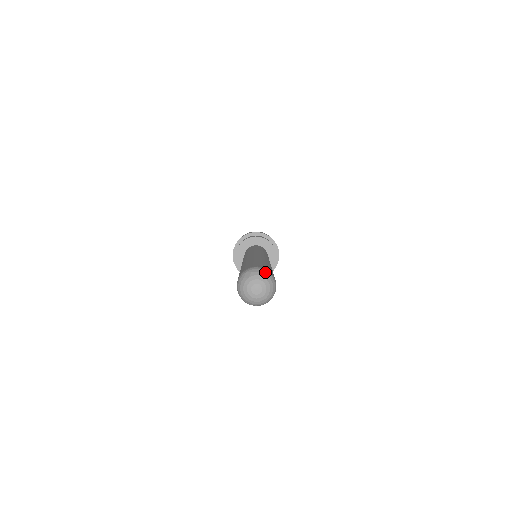
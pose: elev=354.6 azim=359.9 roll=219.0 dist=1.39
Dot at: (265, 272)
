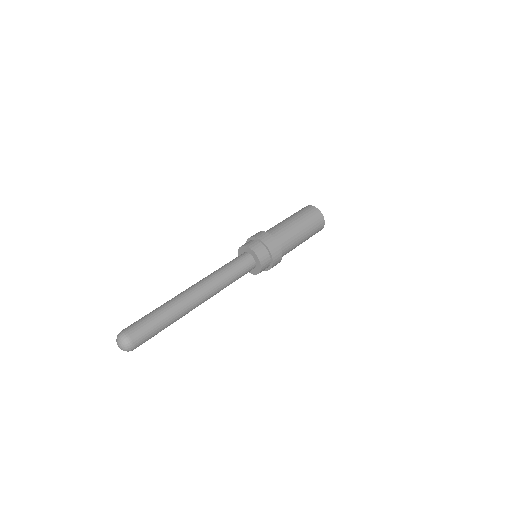
Dot at: (120, 335)
